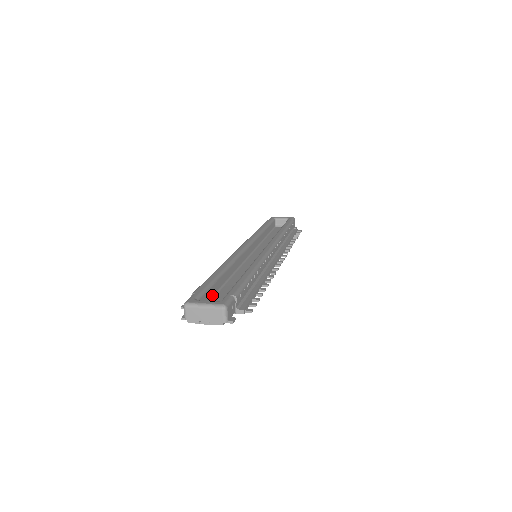
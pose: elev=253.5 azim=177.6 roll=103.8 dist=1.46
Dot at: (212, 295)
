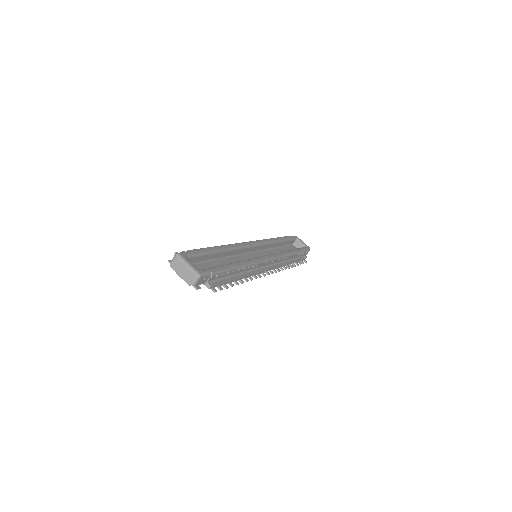
Dot at: (201, 260)
